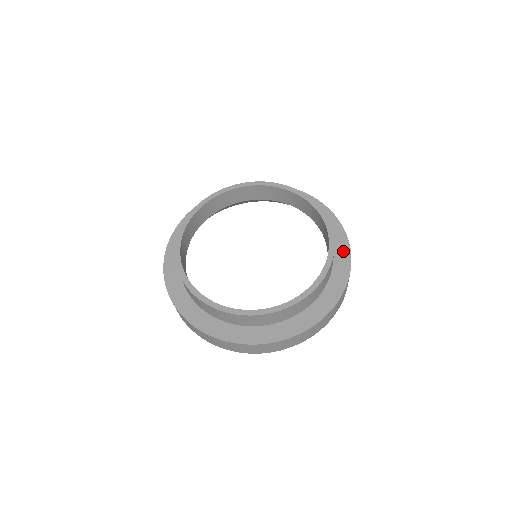
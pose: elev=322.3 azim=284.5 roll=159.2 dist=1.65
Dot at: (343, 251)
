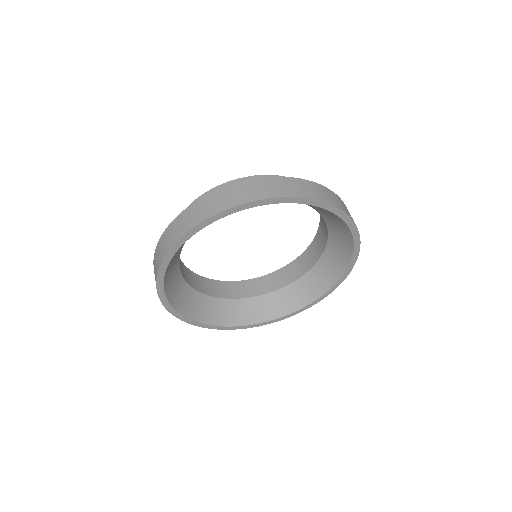
Dot at: occluded
